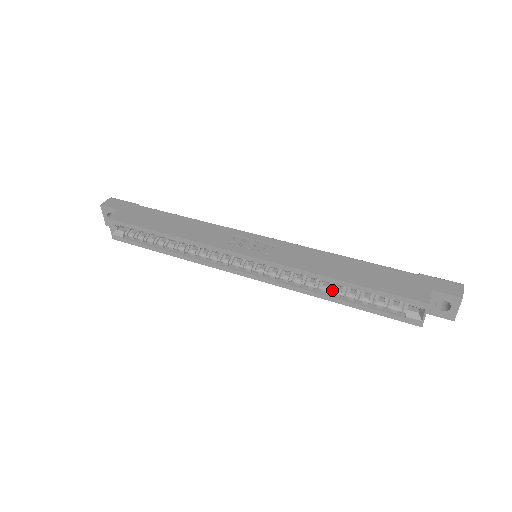
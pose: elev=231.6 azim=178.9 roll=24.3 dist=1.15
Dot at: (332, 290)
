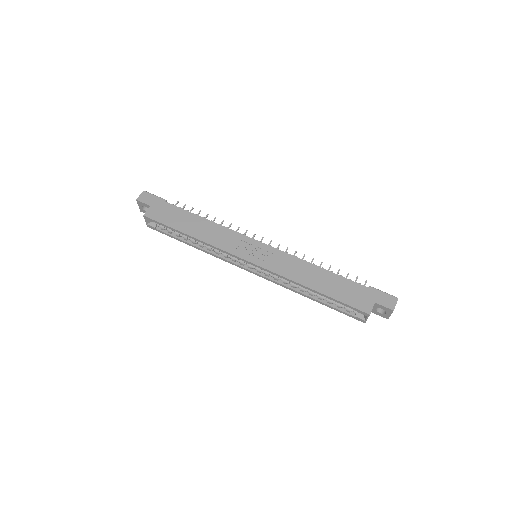
Dot at: (308, 291)
